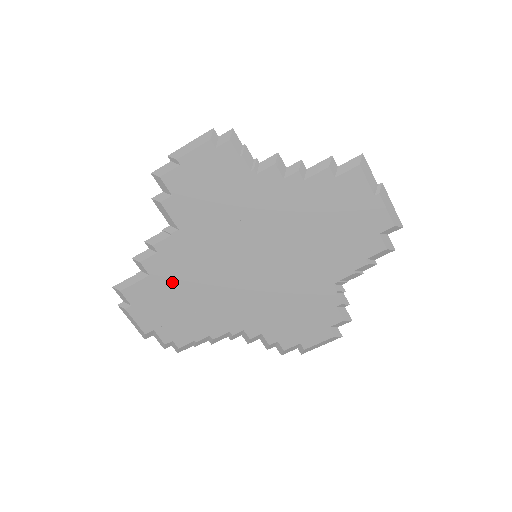
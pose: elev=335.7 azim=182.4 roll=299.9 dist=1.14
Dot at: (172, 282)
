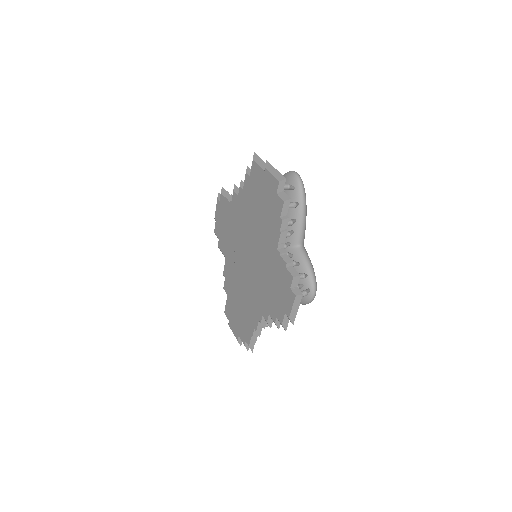
Dot at: (233, 295)
